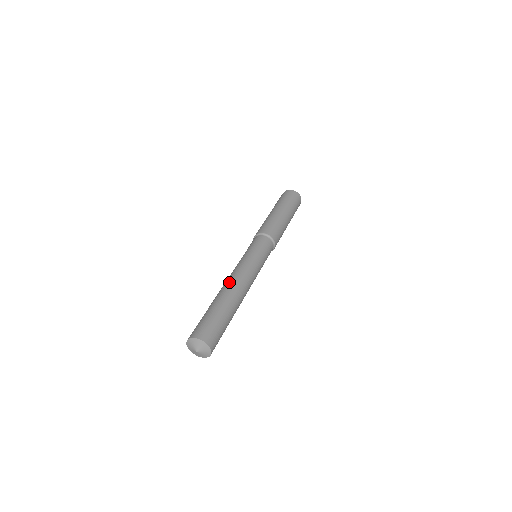
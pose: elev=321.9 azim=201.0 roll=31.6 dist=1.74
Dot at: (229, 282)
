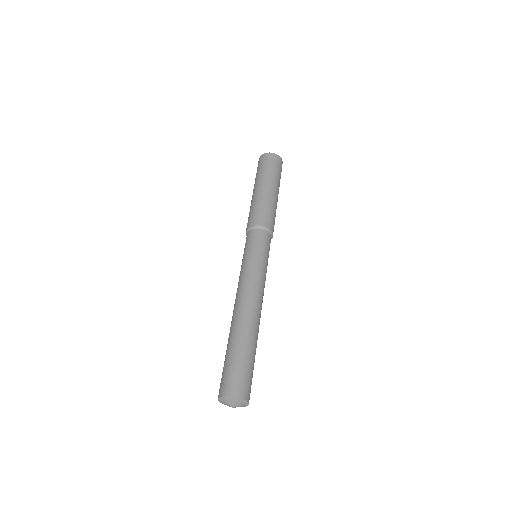
Dot at: (237, 308)
